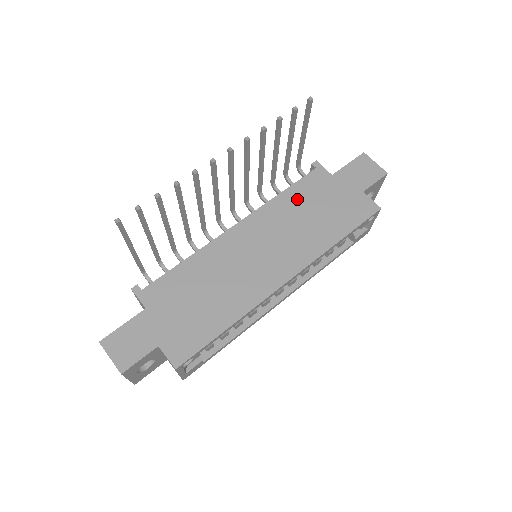
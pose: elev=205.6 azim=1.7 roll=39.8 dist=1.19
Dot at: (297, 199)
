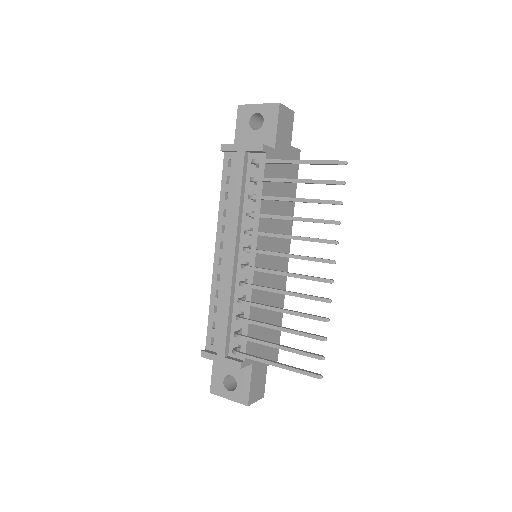
Dot at: (270, 195)
